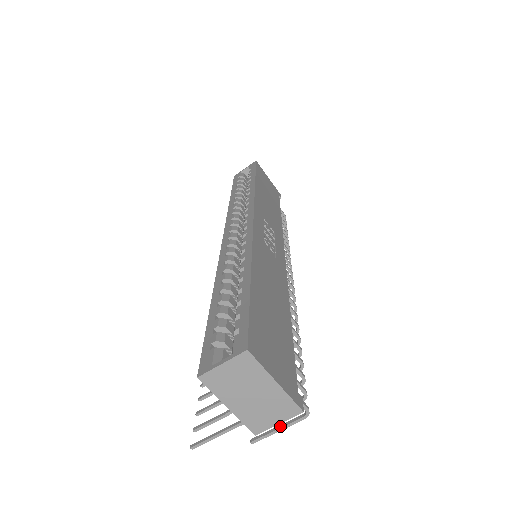
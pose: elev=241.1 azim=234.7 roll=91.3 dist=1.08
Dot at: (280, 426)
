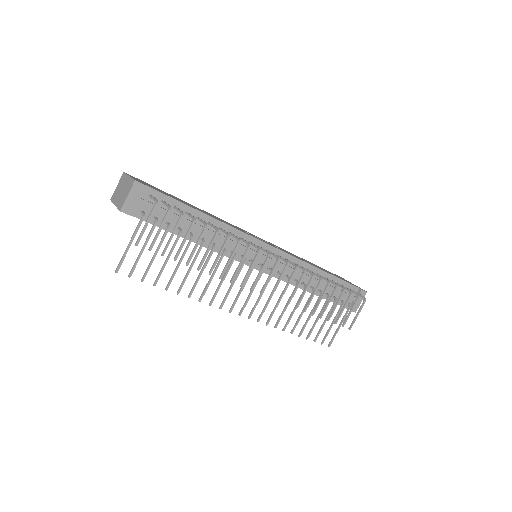
Dot at: (147, 222)
